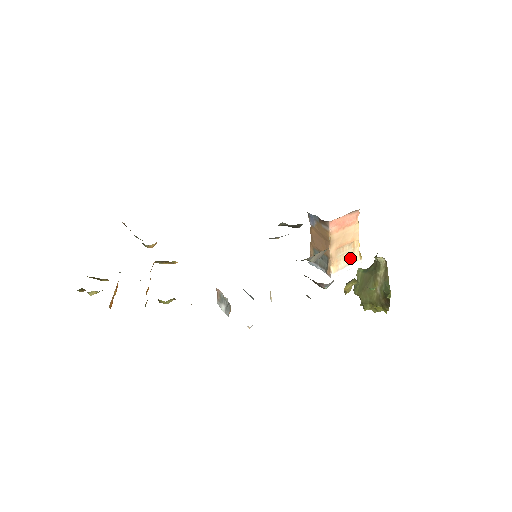
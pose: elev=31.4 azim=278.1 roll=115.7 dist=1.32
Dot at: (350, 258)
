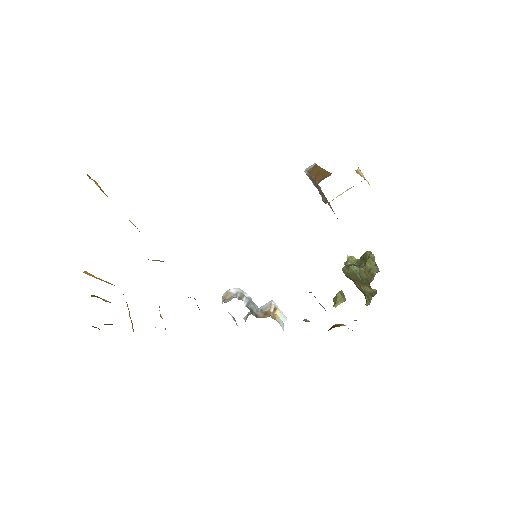
Dot at: (351, 187)
